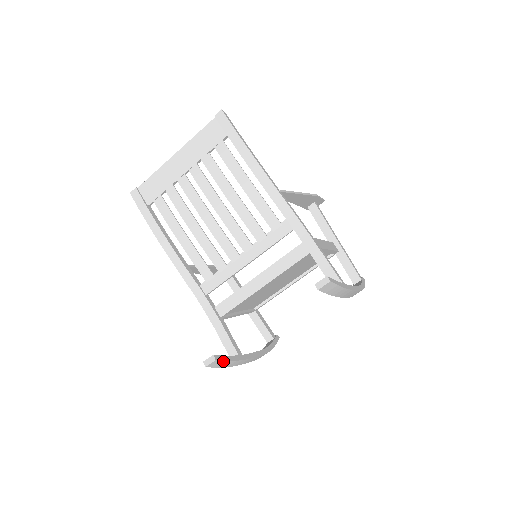
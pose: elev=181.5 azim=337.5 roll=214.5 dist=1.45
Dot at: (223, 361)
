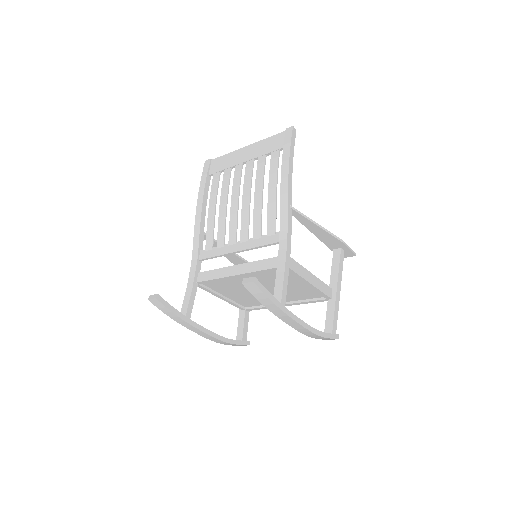
Dot at: (164, 305)
